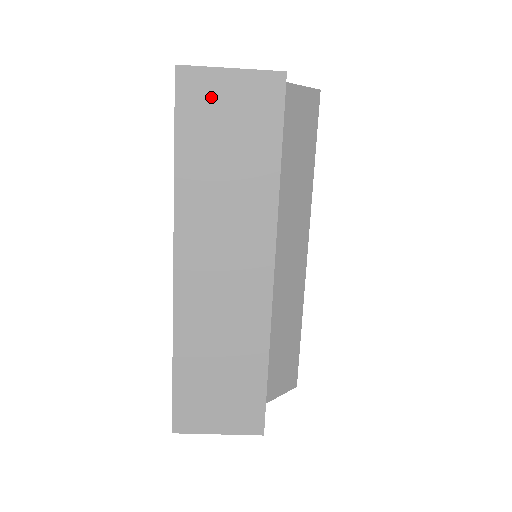
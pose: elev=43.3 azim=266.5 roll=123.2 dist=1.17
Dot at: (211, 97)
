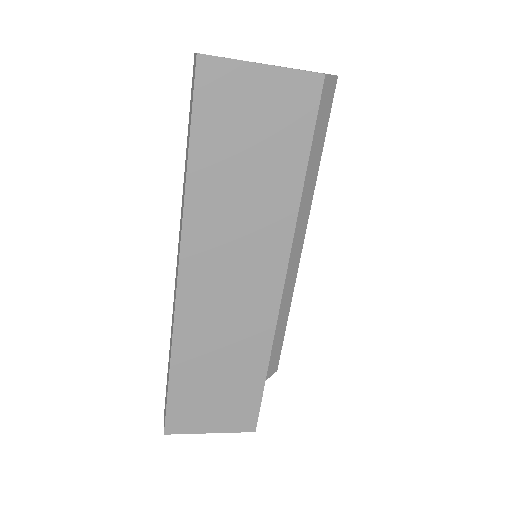
Dot at: (236, 96)
